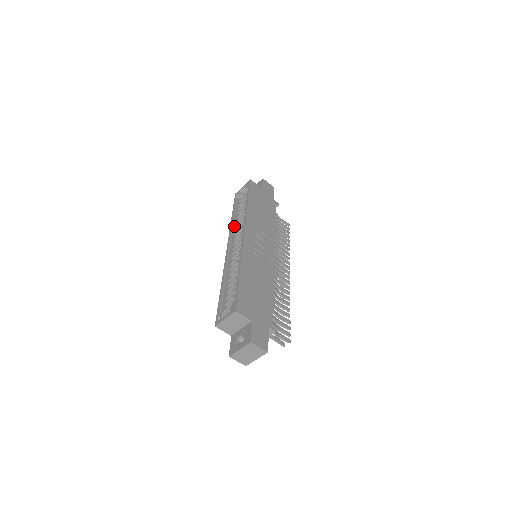
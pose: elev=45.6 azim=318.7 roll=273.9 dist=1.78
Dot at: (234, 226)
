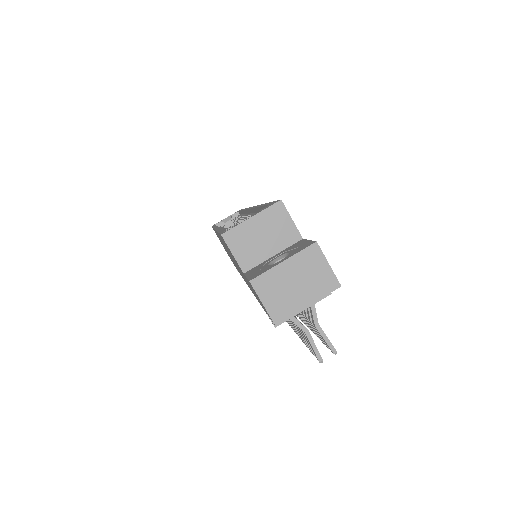
Dot at: occluded
